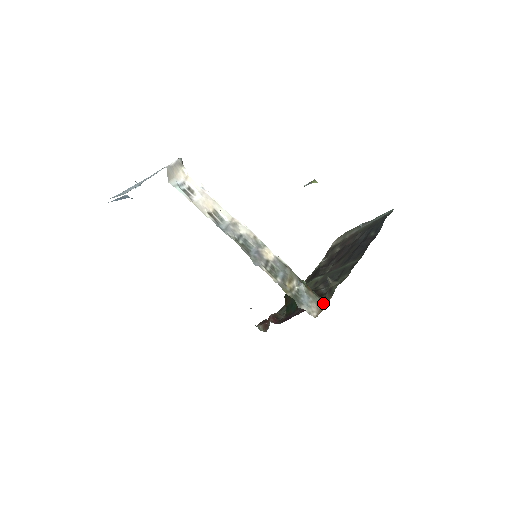
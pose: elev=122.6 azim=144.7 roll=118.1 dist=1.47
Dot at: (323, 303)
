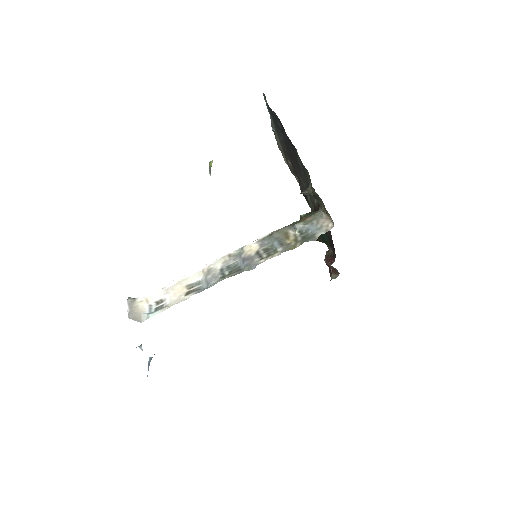
Dot at: (324, 210)
